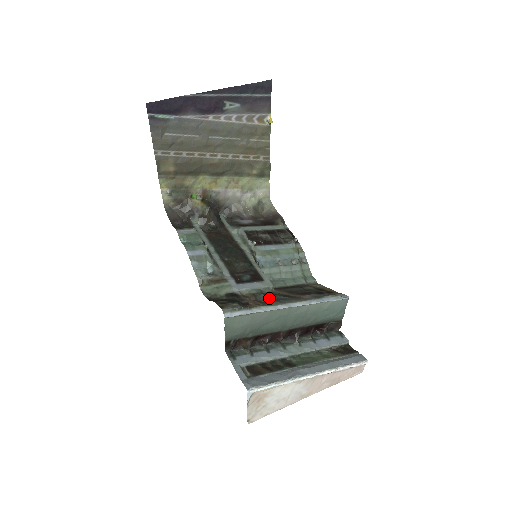
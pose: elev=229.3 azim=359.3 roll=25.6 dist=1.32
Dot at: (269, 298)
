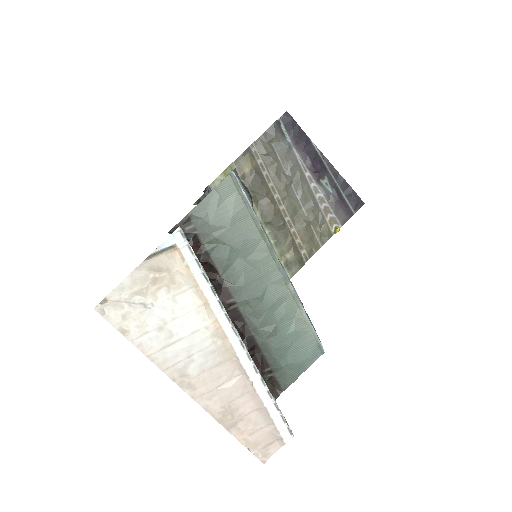
Dot at: occluded
